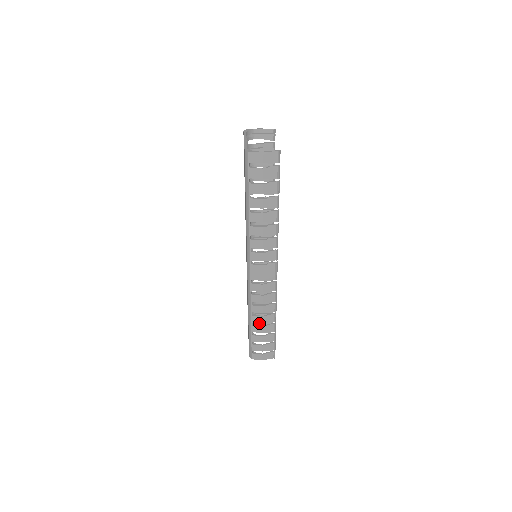
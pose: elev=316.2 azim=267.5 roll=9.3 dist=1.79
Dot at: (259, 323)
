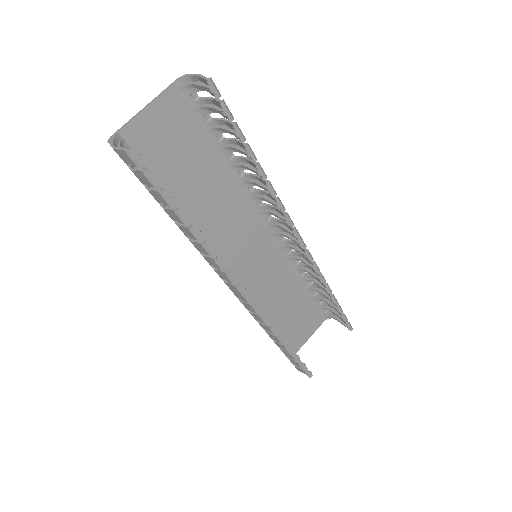
Dot at: (336, 319)
